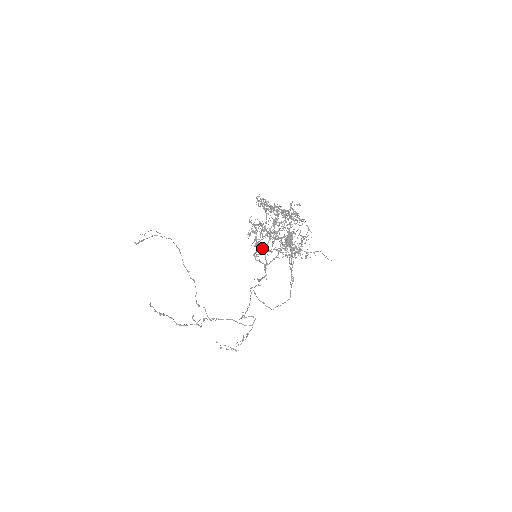
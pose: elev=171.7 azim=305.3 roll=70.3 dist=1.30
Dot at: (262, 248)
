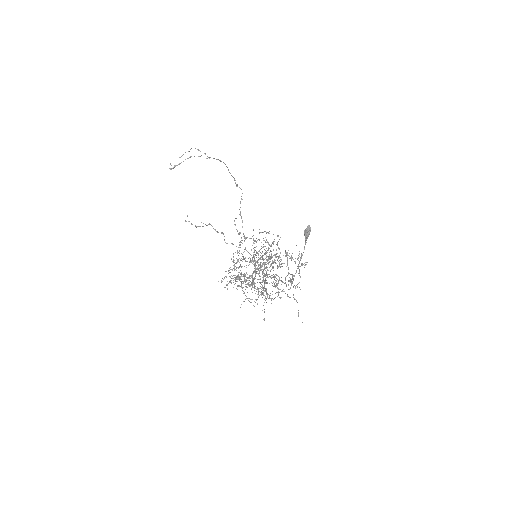
Dot at: (239, 286)
